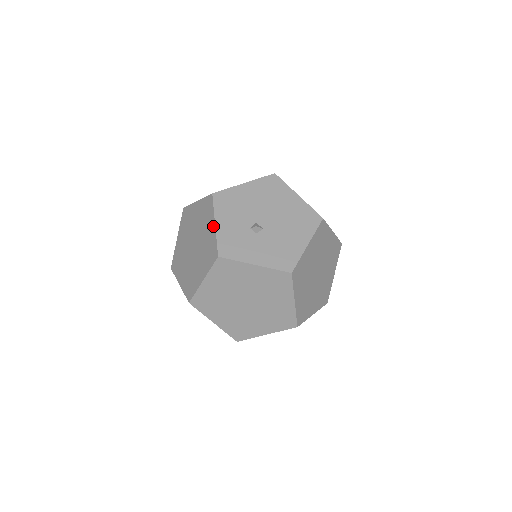
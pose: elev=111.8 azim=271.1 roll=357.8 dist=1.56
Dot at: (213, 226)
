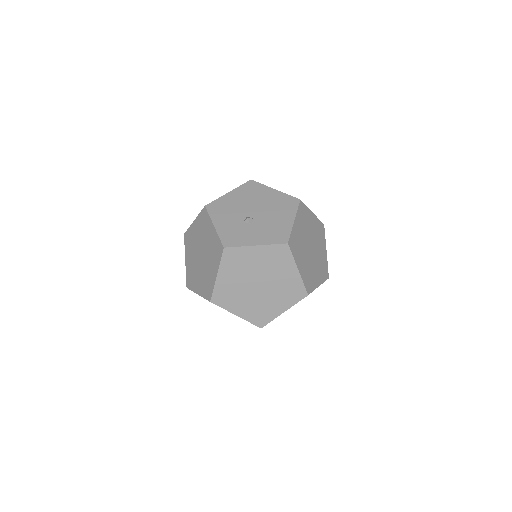
Dot at: (213, 228)
